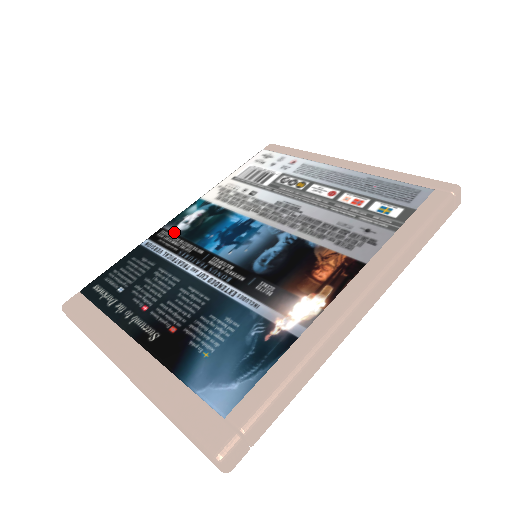
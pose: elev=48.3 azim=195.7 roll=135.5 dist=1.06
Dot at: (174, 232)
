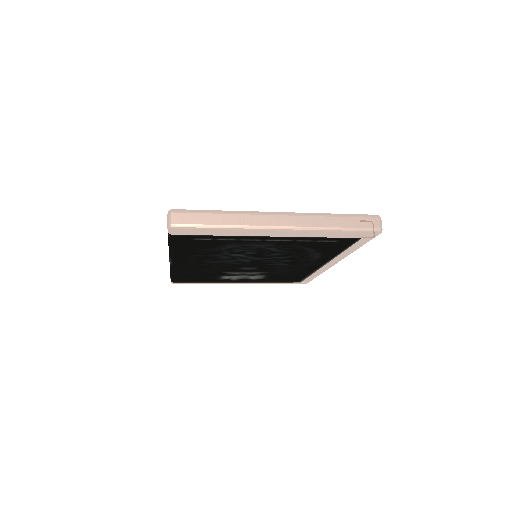
Dot at: occluded
